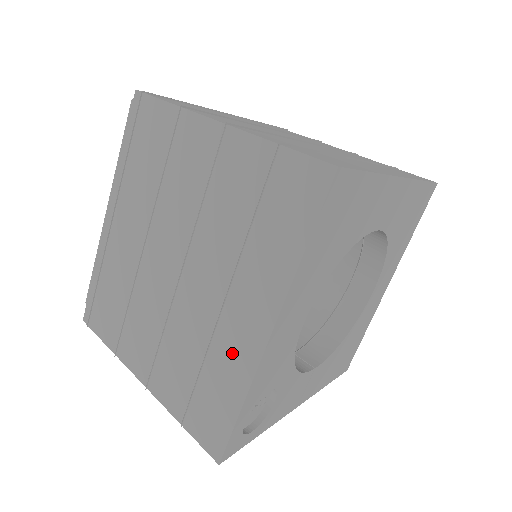
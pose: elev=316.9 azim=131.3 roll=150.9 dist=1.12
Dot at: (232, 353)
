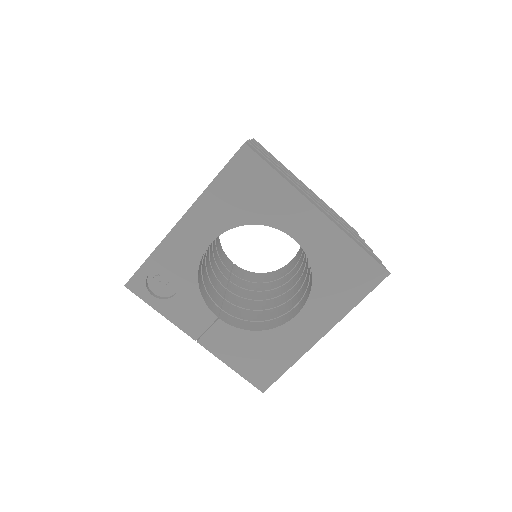
Dot at: occluded
